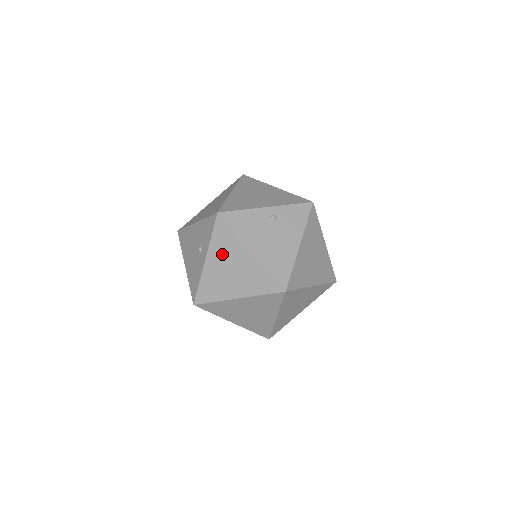
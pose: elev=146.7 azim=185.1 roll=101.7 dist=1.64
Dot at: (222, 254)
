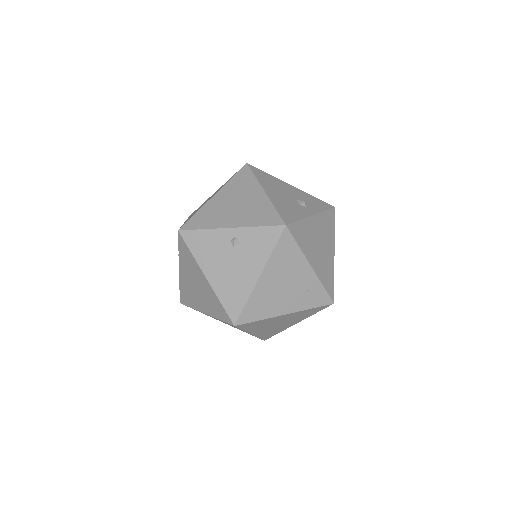
Dot at: (188, 270)
